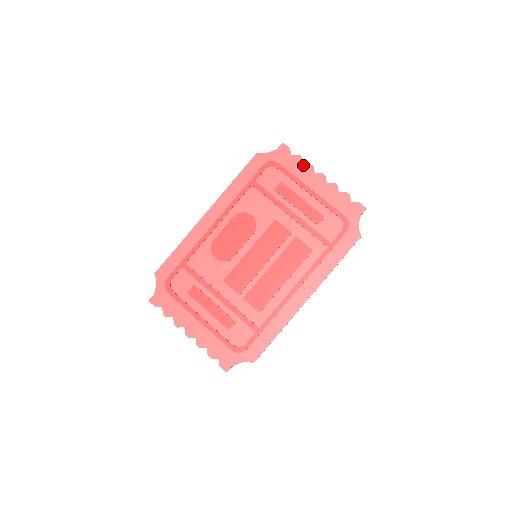
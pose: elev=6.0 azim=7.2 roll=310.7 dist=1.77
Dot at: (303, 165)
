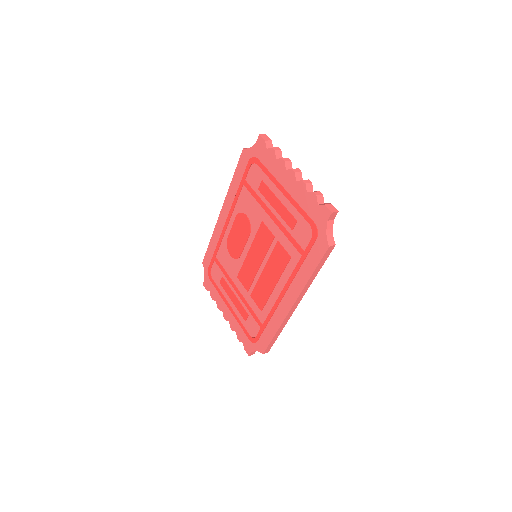
Dot at: (276, 160)
